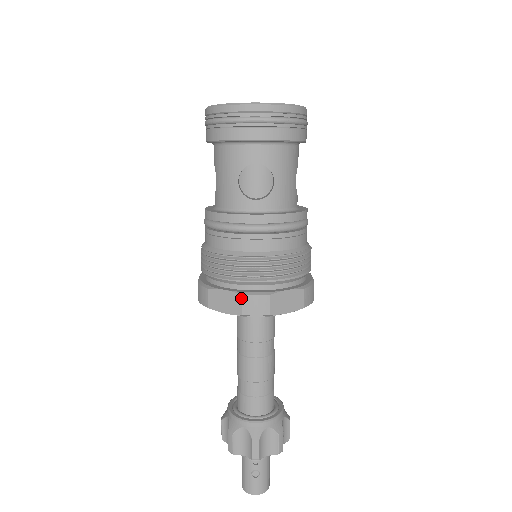
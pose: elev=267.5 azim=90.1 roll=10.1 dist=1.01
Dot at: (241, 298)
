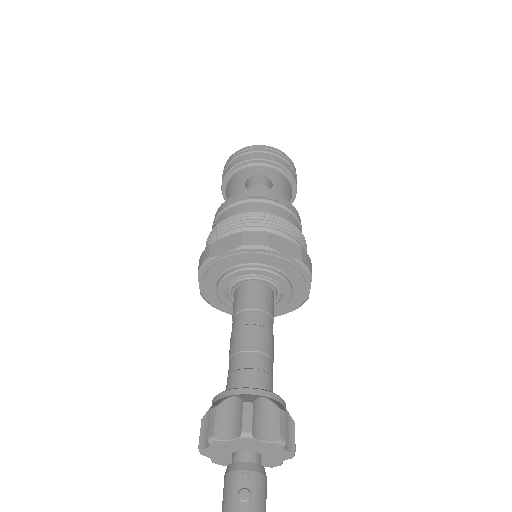
Dot at: (242, 234)
